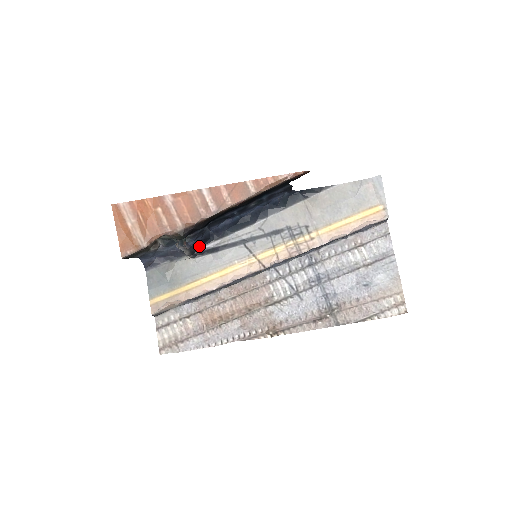
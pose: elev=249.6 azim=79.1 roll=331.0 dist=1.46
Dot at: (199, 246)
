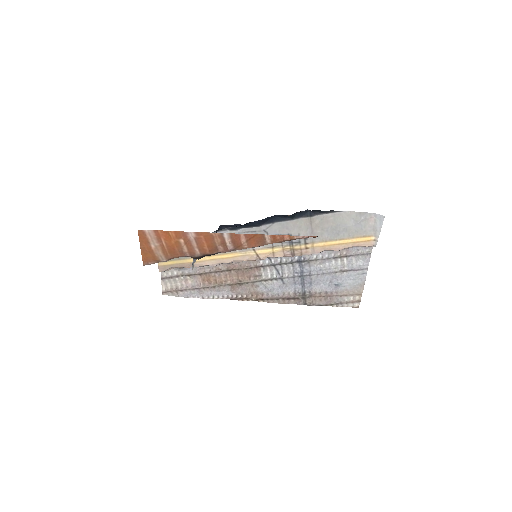
Dot at: occluded
